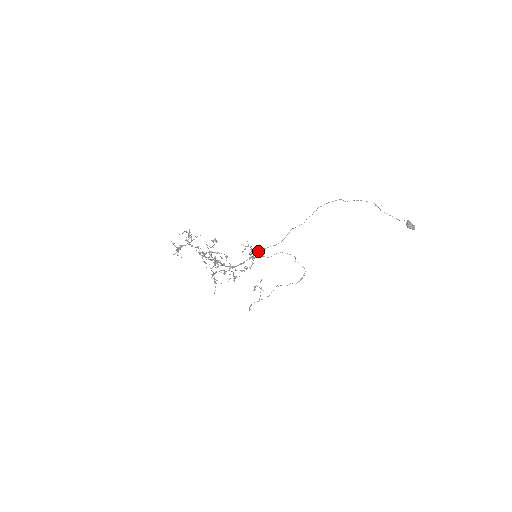
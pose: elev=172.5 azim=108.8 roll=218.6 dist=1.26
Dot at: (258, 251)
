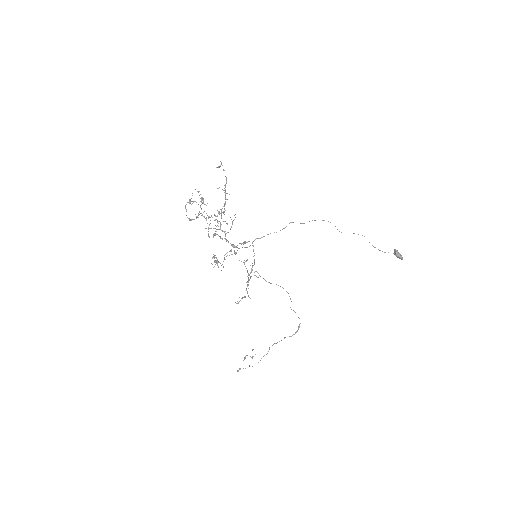
Dot at: (260, 238)
